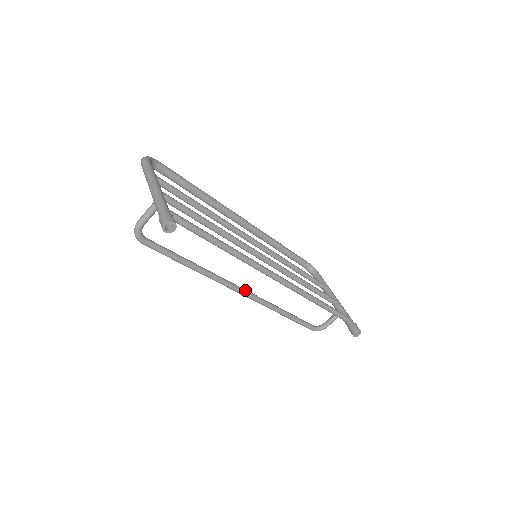
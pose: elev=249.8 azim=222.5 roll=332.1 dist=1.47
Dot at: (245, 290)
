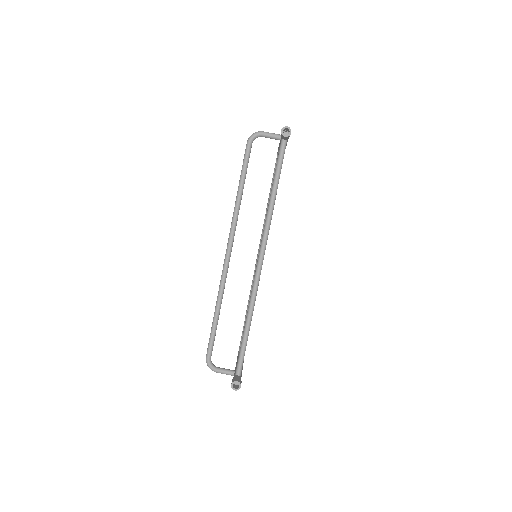
Dot at: occluded
